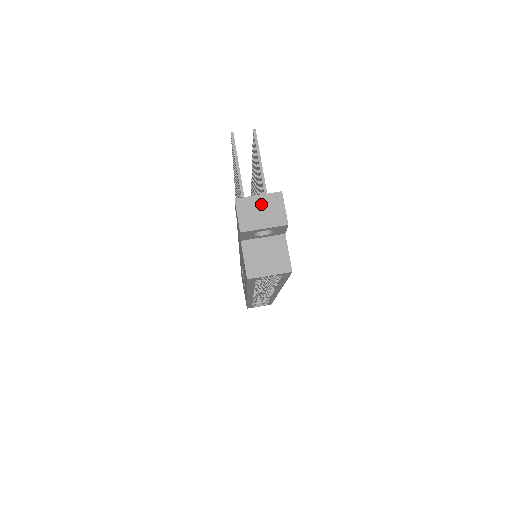
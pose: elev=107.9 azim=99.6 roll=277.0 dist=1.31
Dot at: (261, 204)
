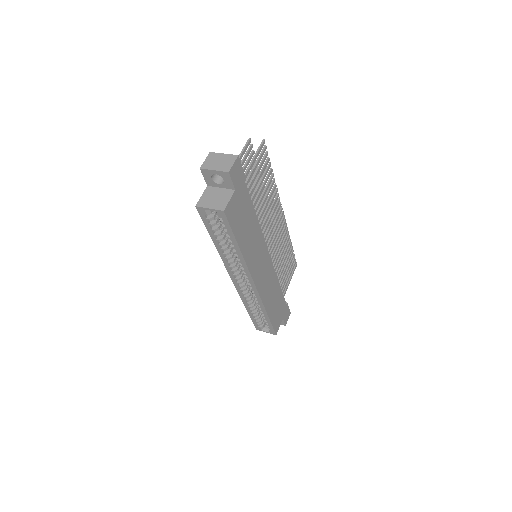
Dot at: (222, 158)
